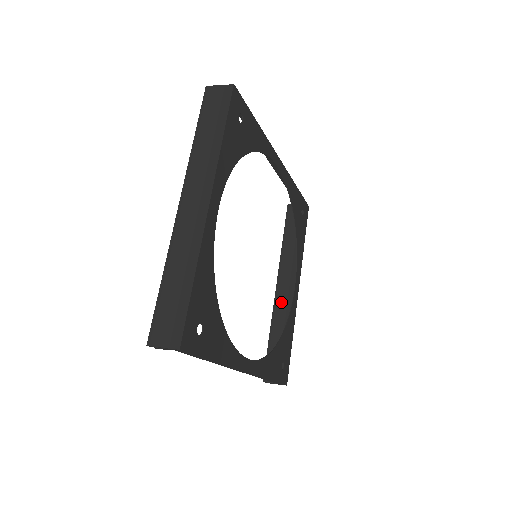
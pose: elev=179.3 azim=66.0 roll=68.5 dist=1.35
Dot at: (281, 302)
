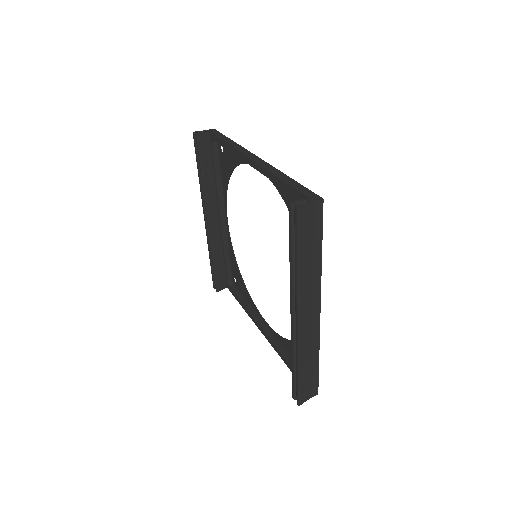
Dot at: (215, 232)
